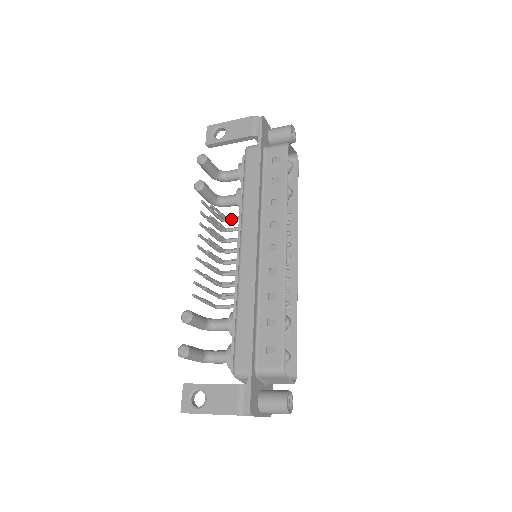
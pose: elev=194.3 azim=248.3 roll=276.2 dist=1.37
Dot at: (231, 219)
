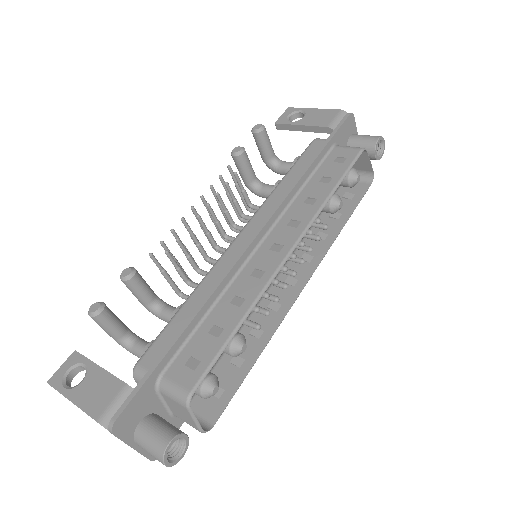
Dot at: (255, 206)
